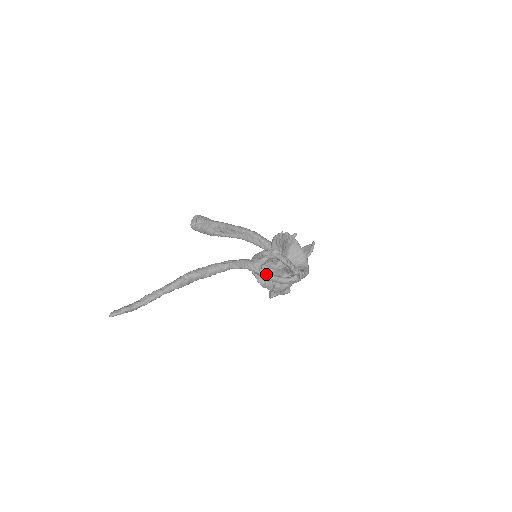
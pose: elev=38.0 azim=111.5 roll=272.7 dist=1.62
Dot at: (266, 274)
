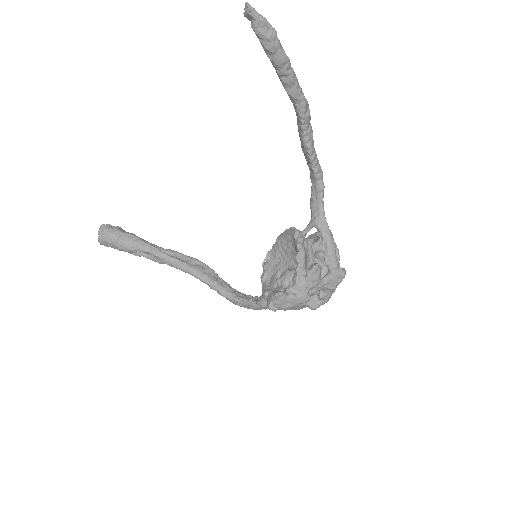
Dot at: (330, 231)
